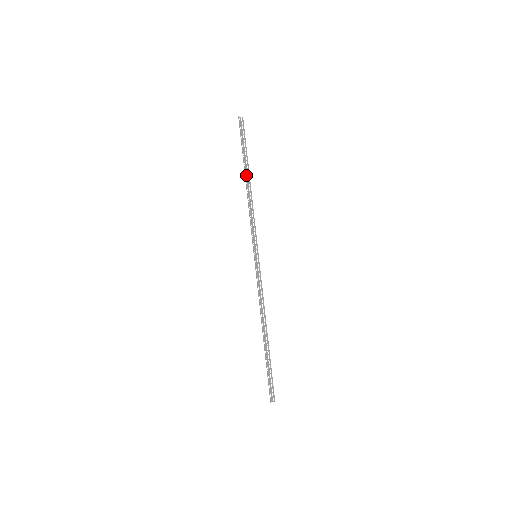
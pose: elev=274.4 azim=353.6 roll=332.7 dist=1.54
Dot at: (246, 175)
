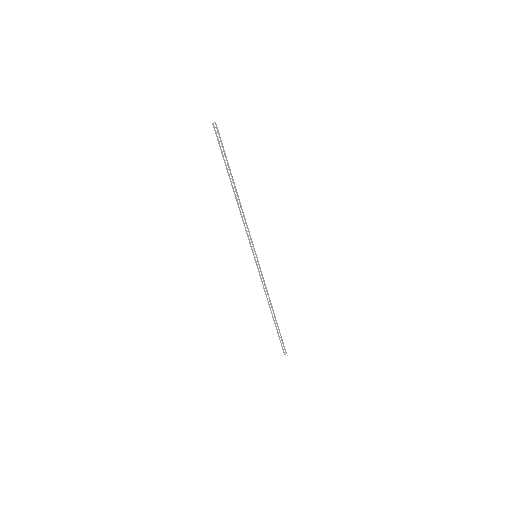
Dot at: (234, 184)
